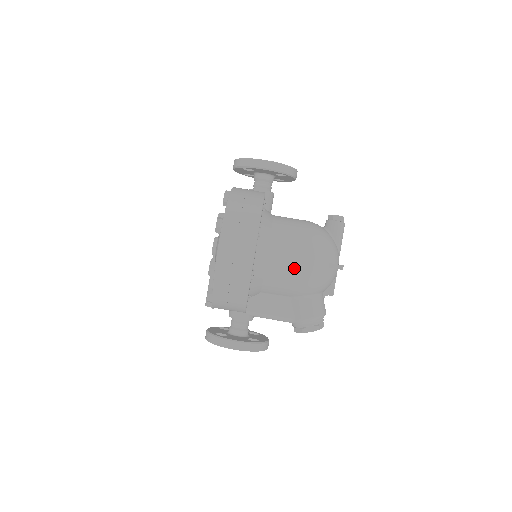
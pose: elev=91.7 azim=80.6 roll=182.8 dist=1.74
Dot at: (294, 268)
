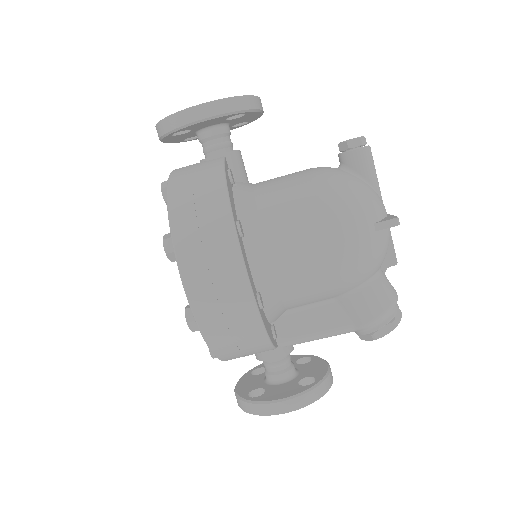
Dot at: (321, 259)
